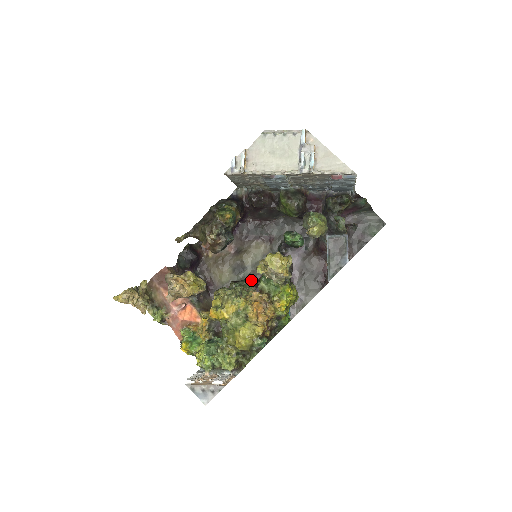
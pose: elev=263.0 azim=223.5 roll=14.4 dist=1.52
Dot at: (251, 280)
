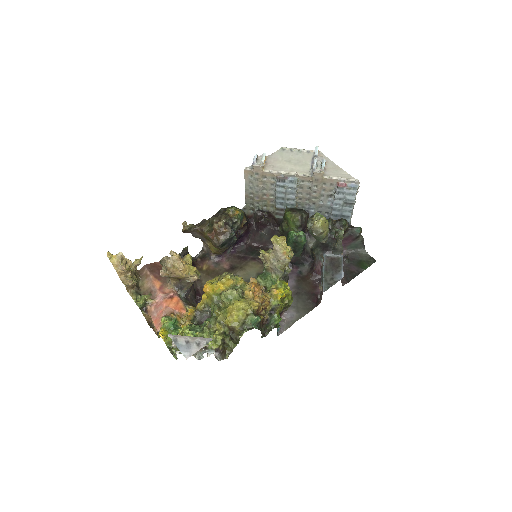
Dot at: occluded
